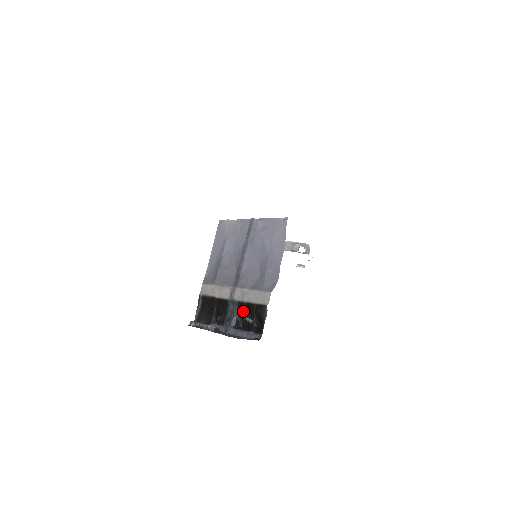
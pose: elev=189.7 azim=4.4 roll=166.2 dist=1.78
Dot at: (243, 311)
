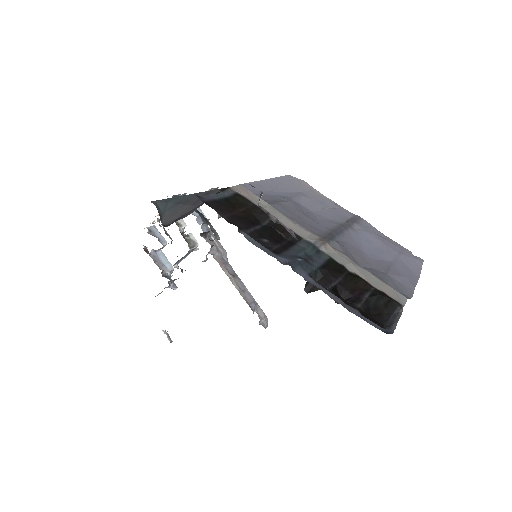
Dot at: (337, 274)
